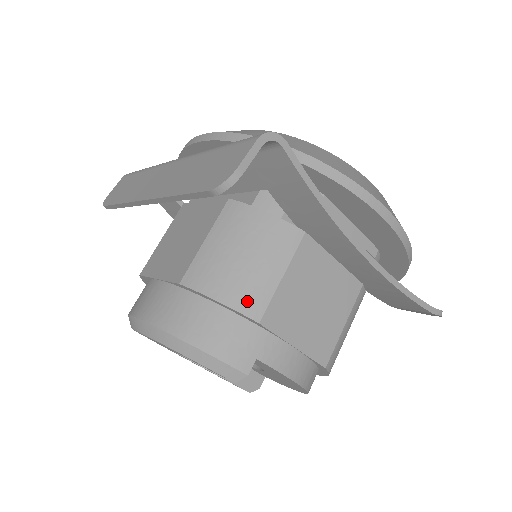
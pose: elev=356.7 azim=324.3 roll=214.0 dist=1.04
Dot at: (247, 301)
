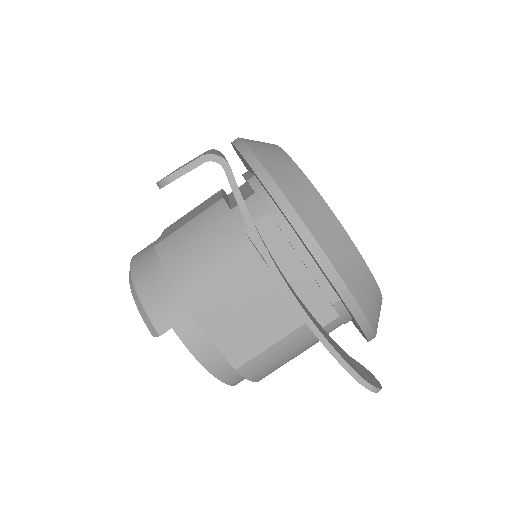
Dot at: (182, 281)
